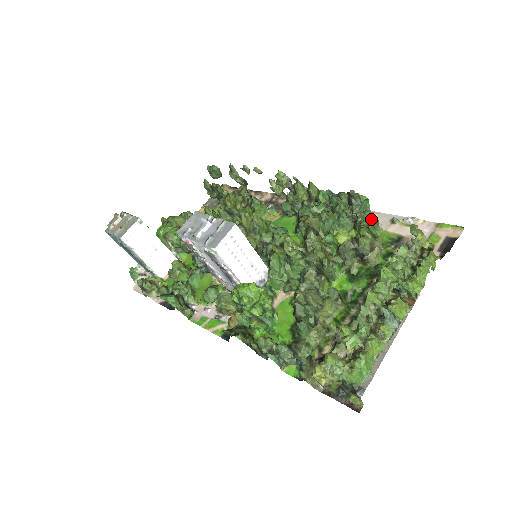
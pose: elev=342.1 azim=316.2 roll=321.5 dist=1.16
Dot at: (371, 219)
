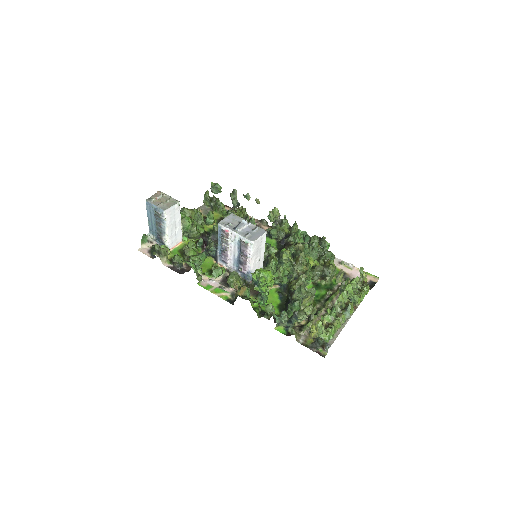
Dot at: (333, 257)
